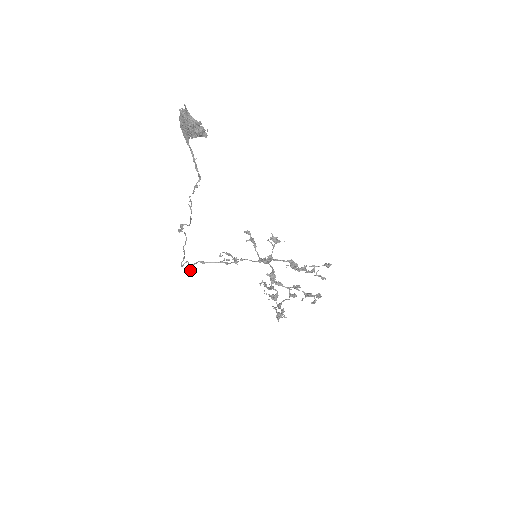
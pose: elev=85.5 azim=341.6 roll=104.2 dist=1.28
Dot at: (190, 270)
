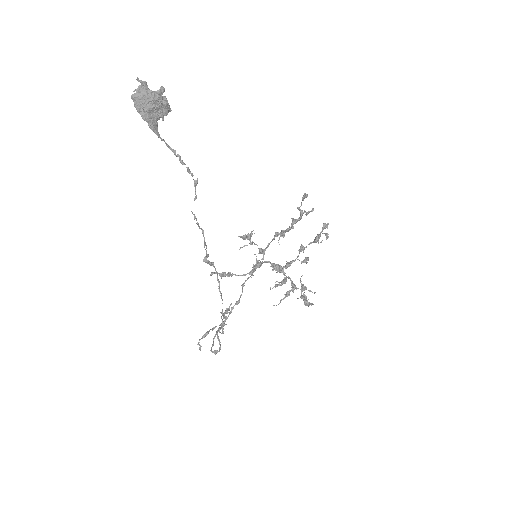
Dot at: occluded
